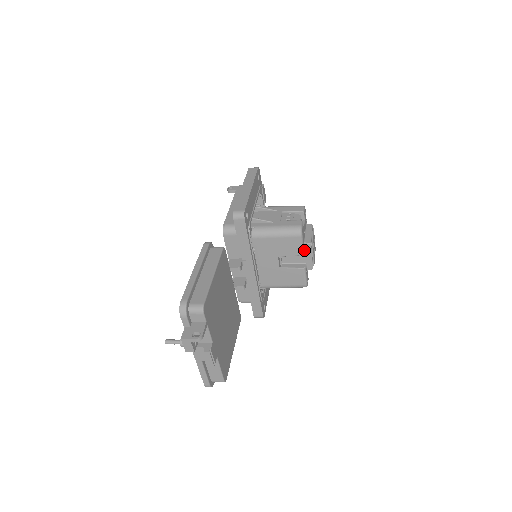
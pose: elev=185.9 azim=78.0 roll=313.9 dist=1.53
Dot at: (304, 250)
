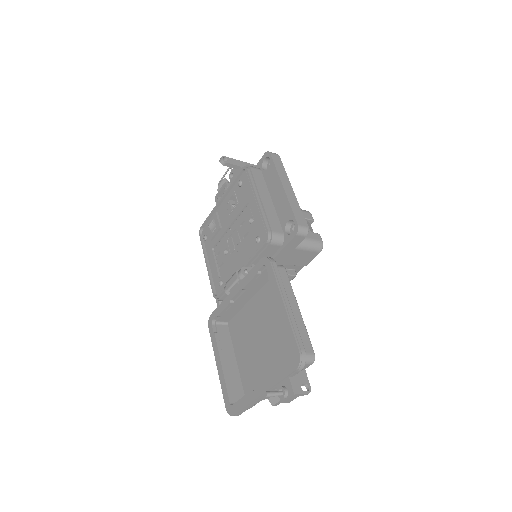
Dot at: occluded
